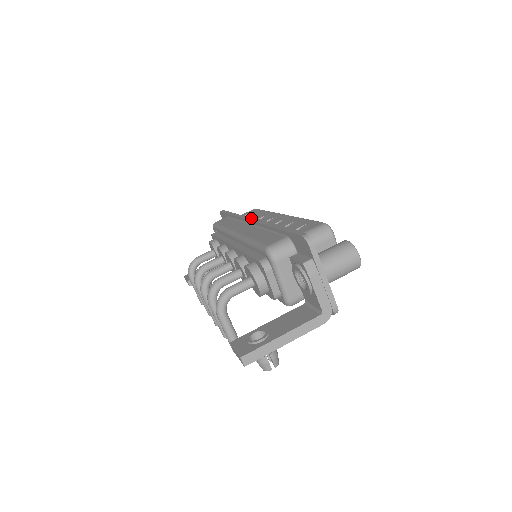
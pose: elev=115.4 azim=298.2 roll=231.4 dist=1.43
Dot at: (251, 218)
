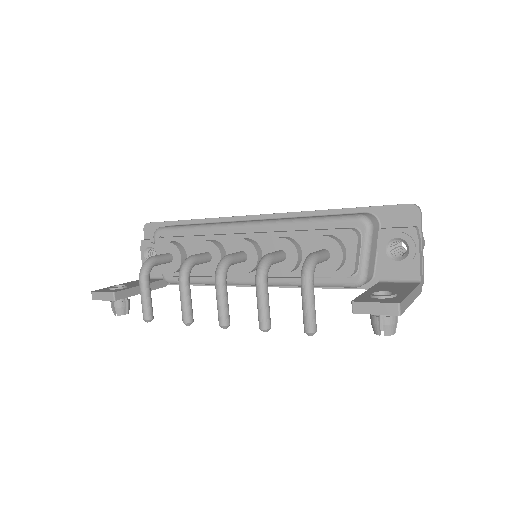
Dot at: occluded
